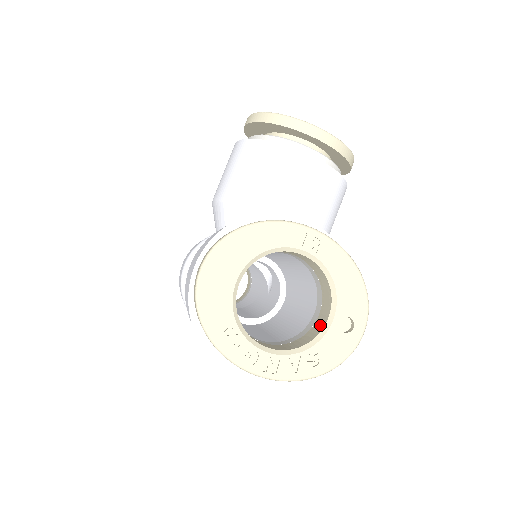
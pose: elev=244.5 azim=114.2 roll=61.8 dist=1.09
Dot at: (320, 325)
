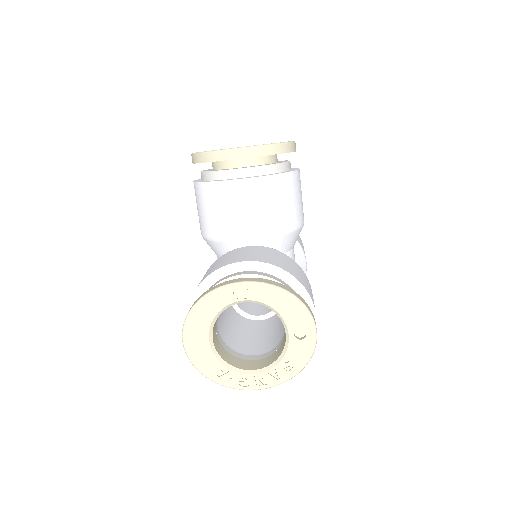
Dot at: (285, 338)
